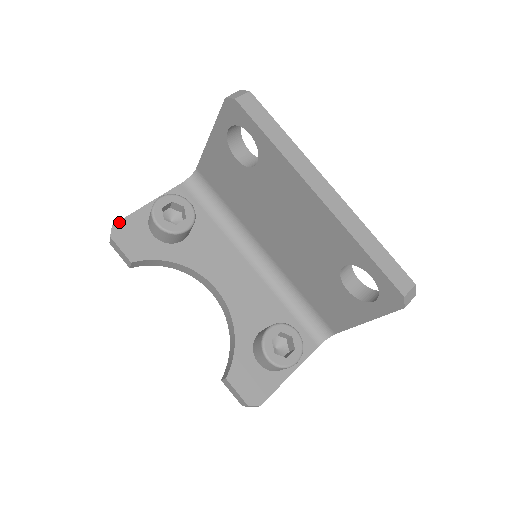
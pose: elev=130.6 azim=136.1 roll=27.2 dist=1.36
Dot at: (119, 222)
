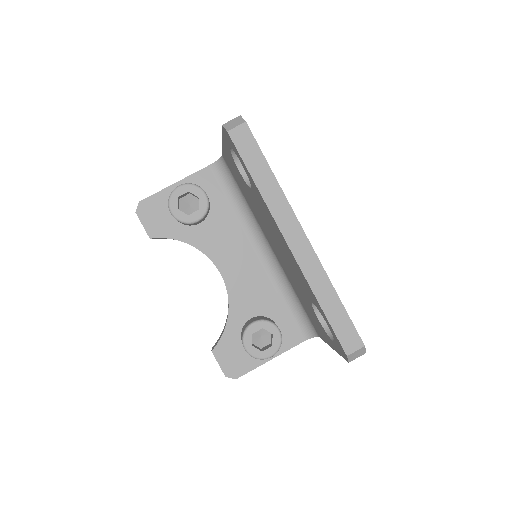
Dot at: (145, 199)
